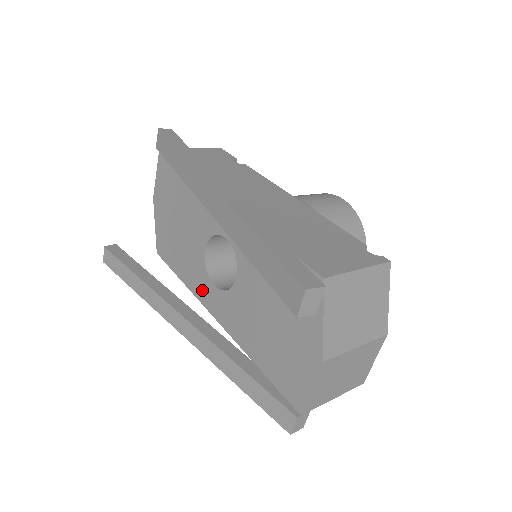
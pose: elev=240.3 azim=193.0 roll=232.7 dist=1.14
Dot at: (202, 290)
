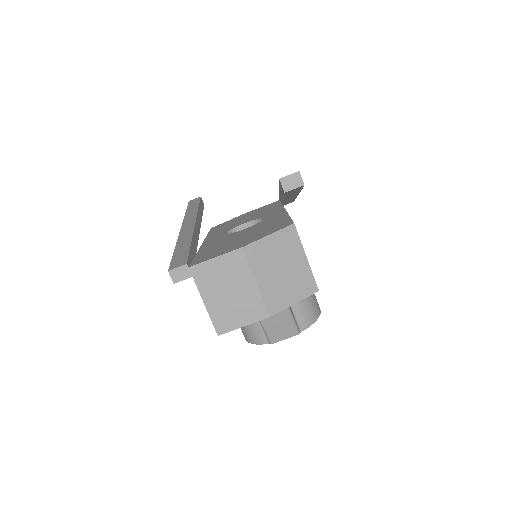
Dot at: (215, 235)
